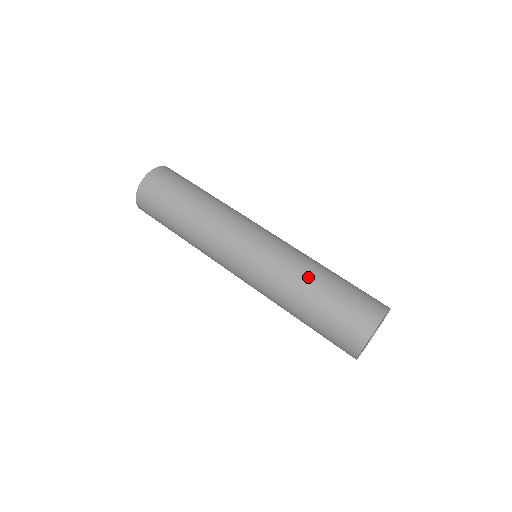
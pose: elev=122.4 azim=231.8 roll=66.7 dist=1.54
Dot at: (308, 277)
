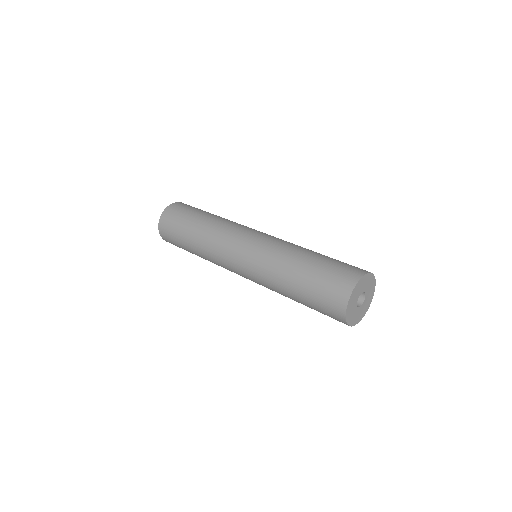
Dot at: occluded
